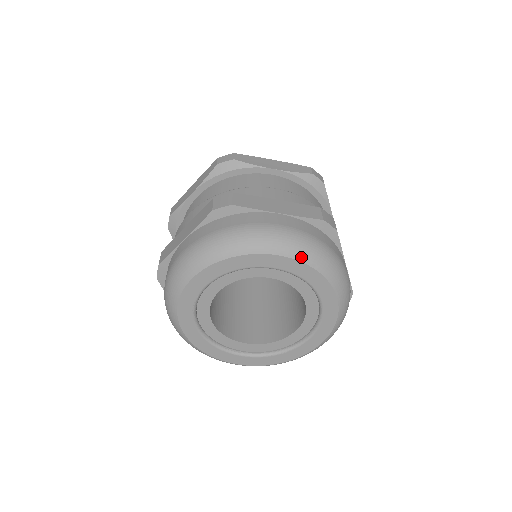
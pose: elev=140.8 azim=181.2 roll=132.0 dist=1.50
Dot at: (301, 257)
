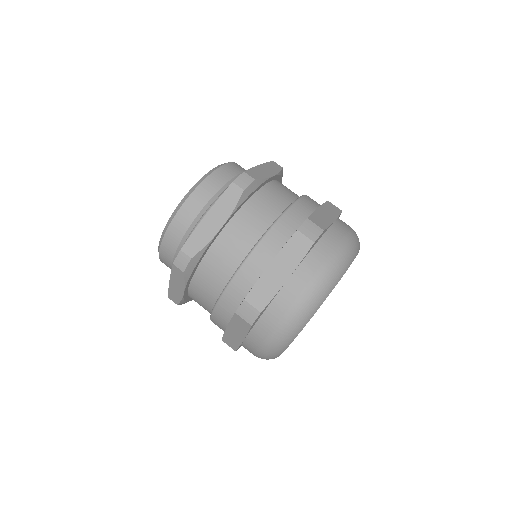
Dot at: (333, 286)
